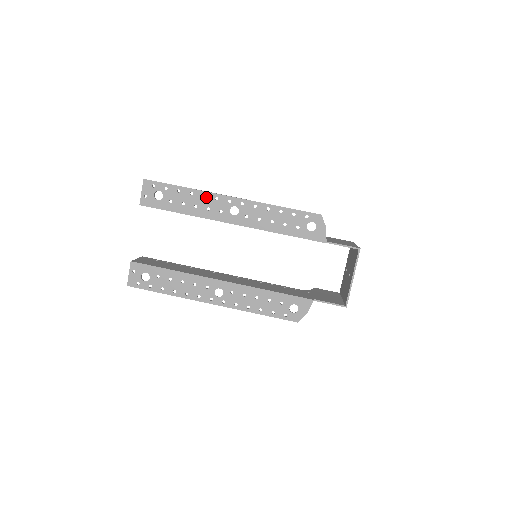
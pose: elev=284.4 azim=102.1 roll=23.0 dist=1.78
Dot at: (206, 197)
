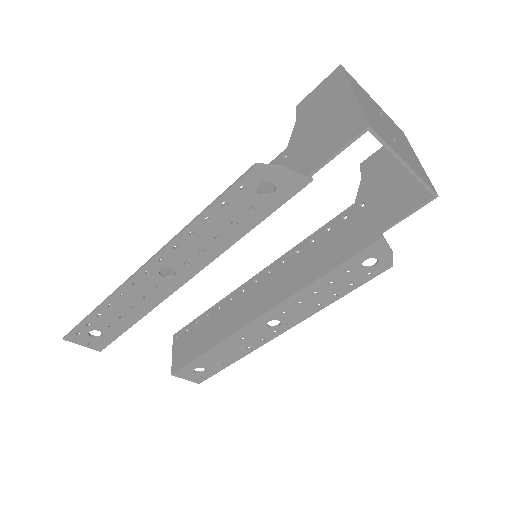
Dot at: (125, 294)
